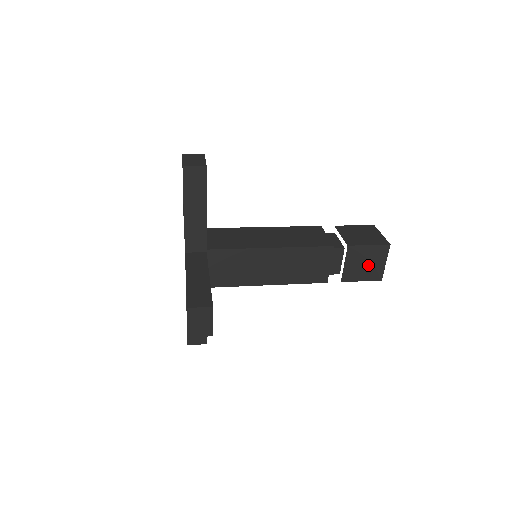
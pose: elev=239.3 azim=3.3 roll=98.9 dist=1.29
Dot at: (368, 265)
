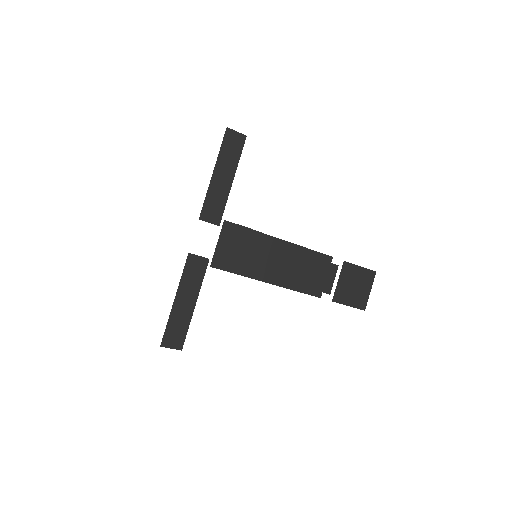
Dot at: (356, 289)
